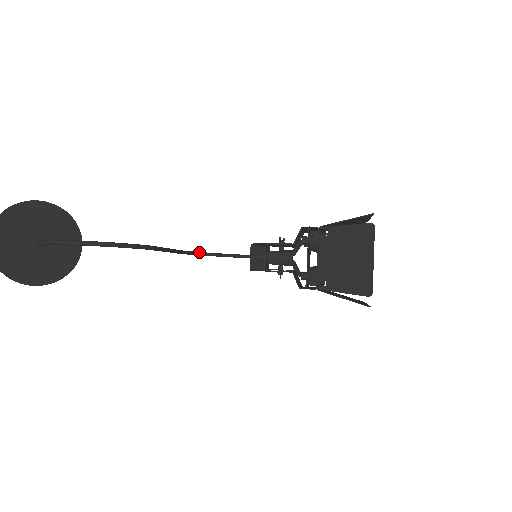
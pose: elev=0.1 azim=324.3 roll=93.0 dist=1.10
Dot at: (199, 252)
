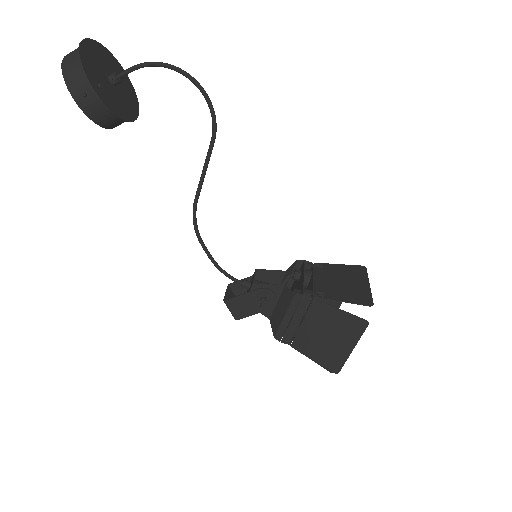
Dot at: (199, 233)
